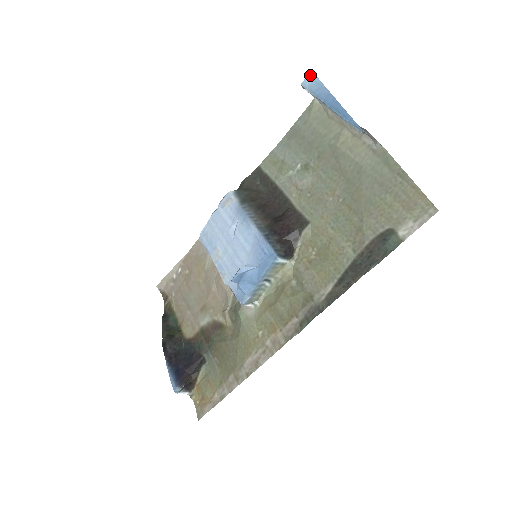
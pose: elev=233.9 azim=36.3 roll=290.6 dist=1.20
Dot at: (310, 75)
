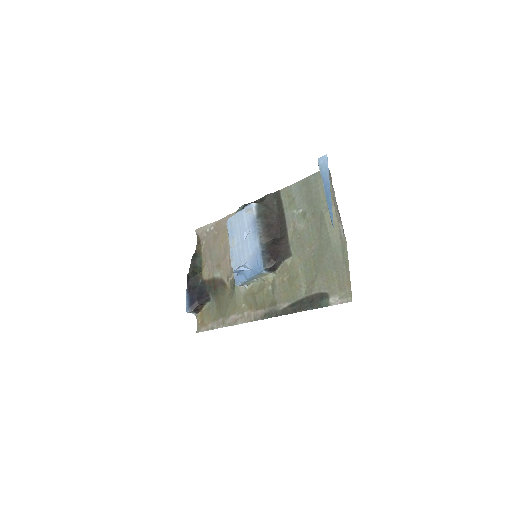
Dot at: (325, 157)
